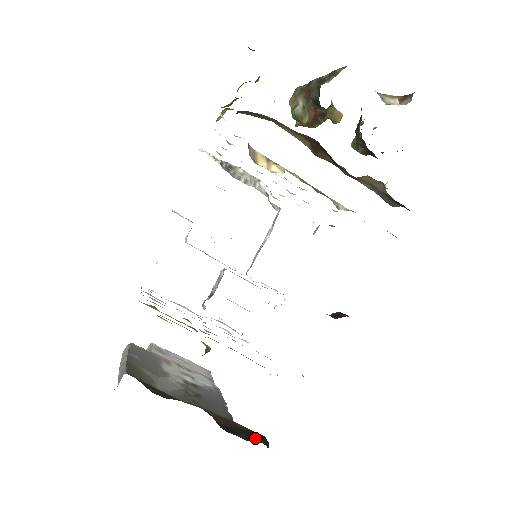
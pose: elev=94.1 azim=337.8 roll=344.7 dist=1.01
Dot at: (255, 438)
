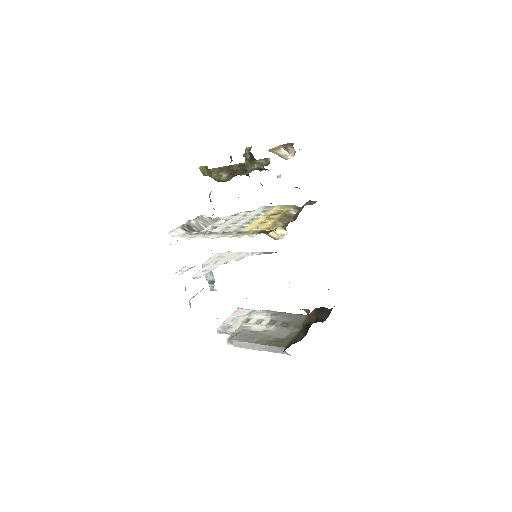
Dot at: (326, 312)
